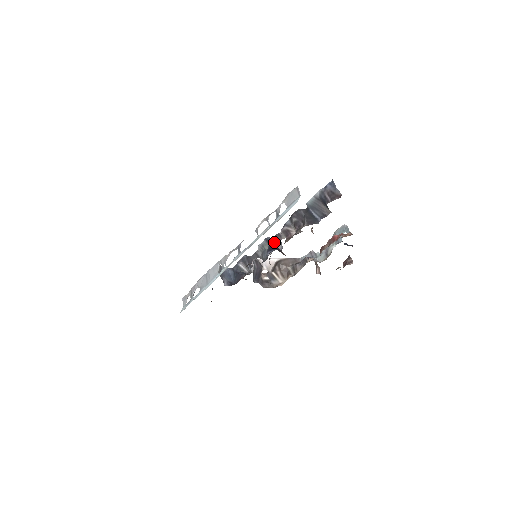
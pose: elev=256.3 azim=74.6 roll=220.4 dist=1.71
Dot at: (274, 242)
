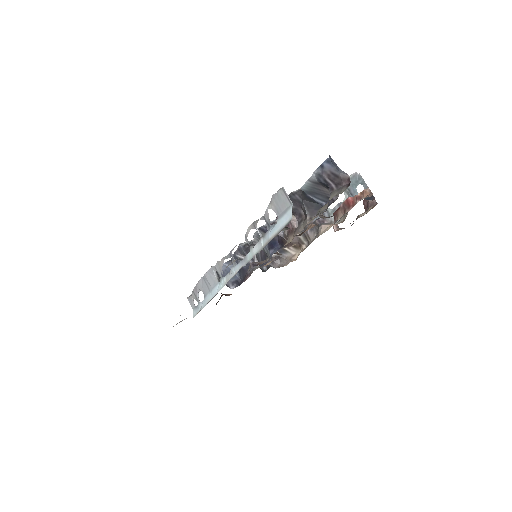
Dot at: occluded
